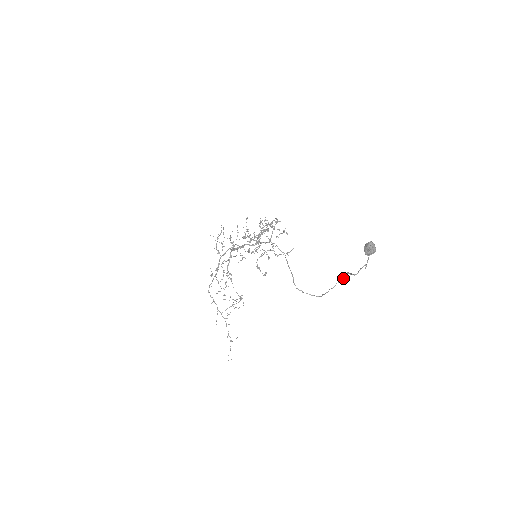
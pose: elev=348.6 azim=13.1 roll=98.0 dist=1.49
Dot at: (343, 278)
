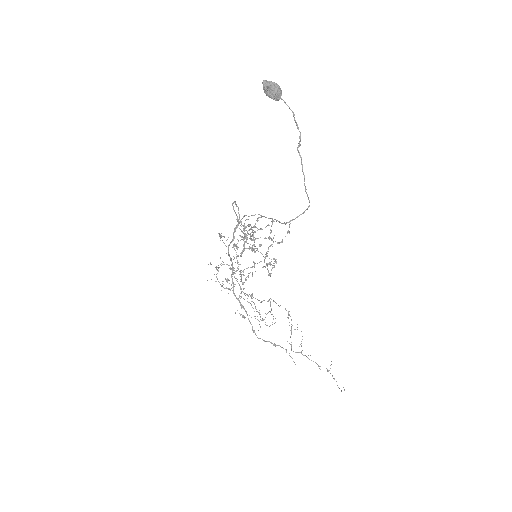
Dot at: (301, 158)
